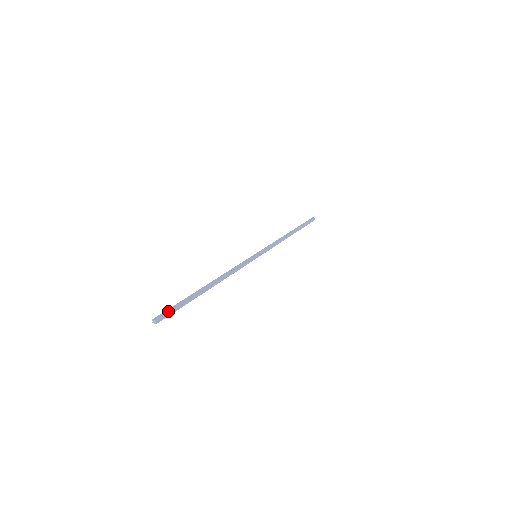
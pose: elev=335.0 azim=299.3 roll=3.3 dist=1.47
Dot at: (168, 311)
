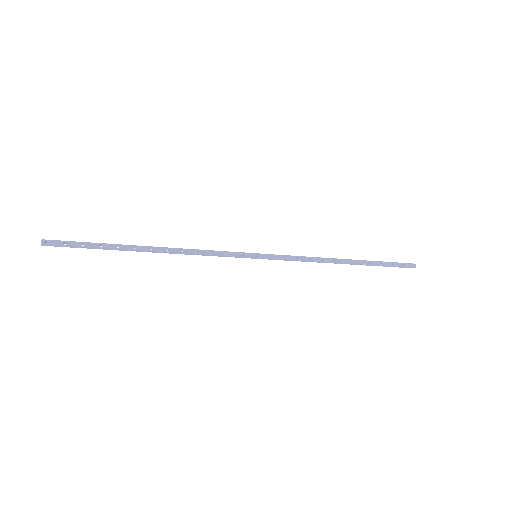
Dot at: (66, 244)
